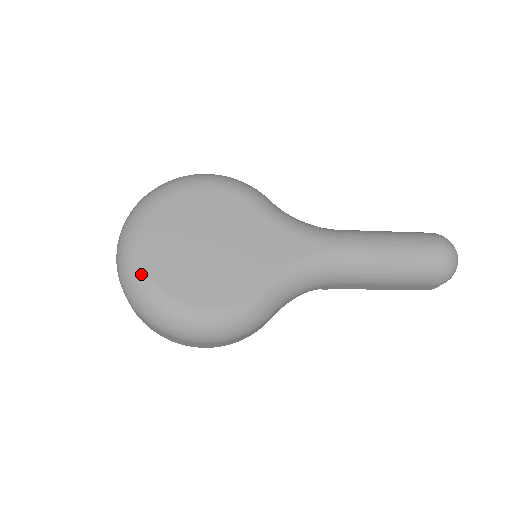
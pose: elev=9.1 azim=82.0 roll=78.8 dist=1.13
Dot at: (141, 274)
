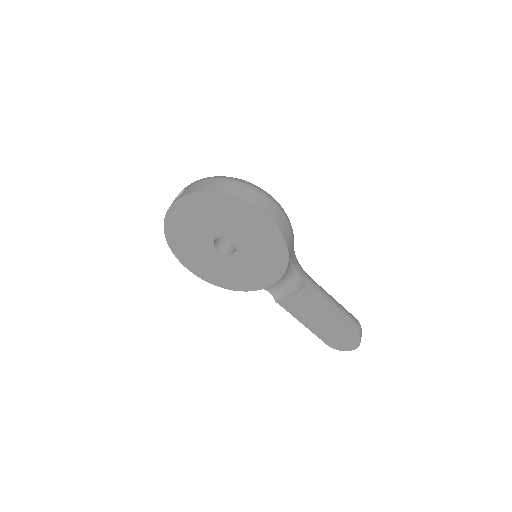
Dot at: occluded
